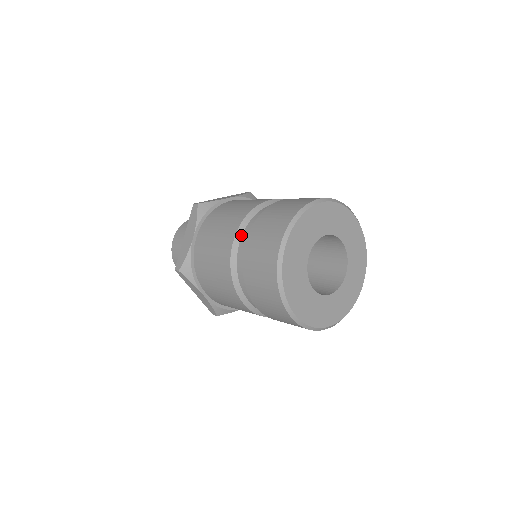
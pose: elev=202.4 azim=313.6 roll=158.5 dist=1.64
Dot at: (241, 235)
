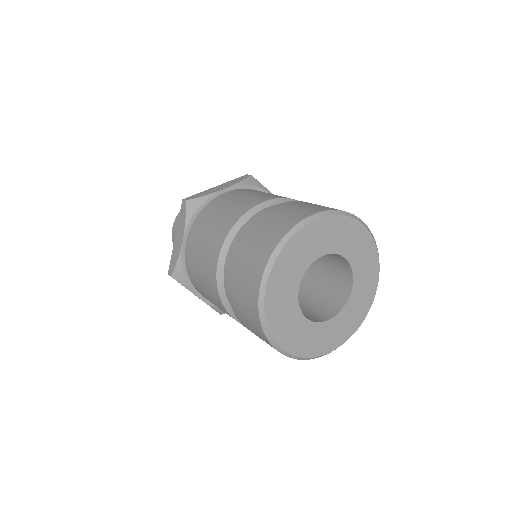
Dot at: (227, 251)
